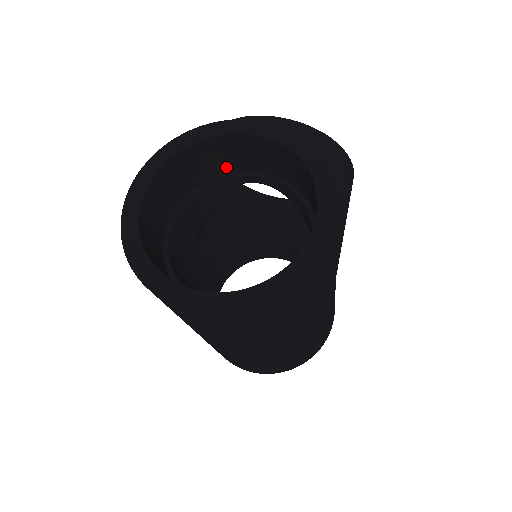
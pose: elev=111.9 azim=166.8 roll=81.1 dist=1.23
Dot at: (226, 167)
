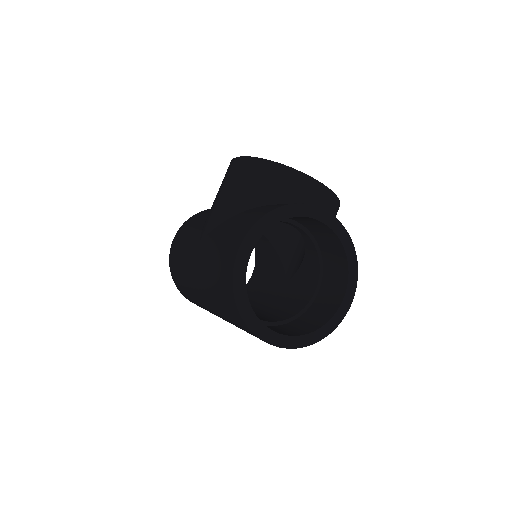
Dot at: occluded
